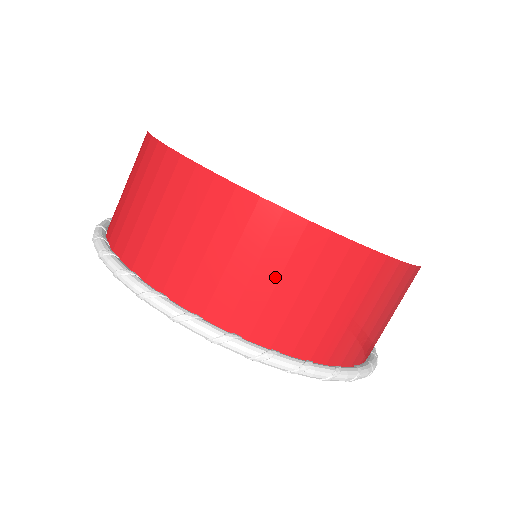
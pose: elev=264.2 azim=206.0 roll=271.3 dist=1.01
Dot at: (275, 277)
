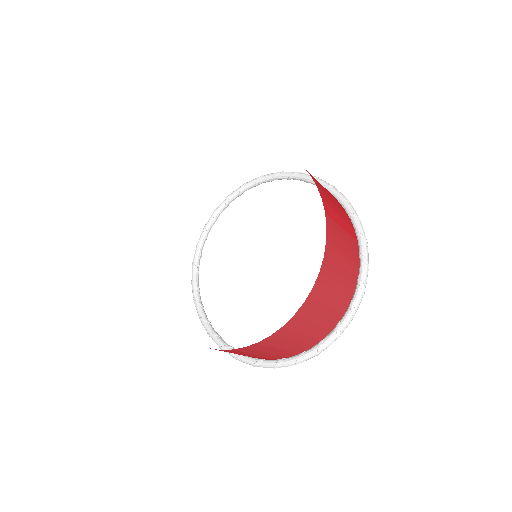
Dot at: occluded
